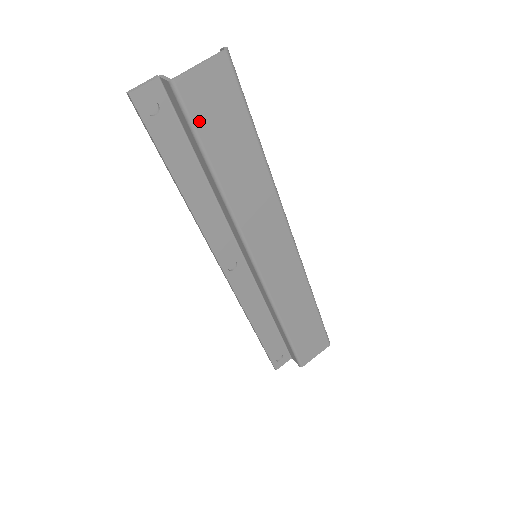
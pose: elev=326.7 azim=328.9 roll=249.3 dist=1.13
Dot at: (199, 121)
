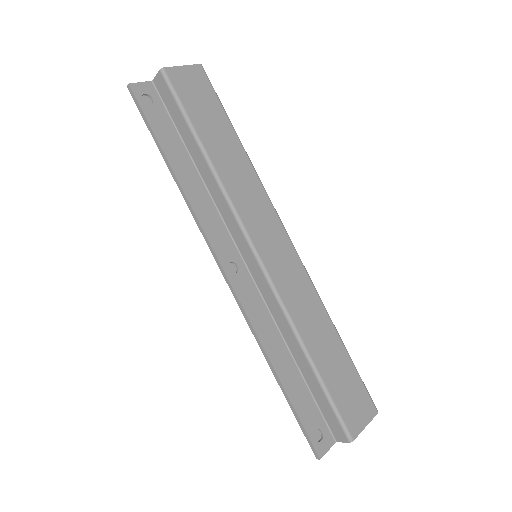
Dot at: (185, 101)
